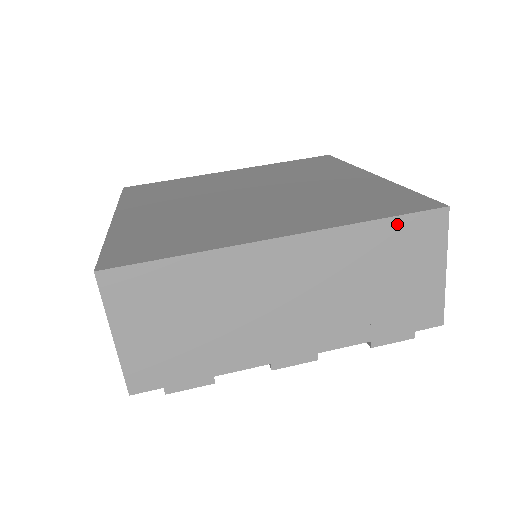
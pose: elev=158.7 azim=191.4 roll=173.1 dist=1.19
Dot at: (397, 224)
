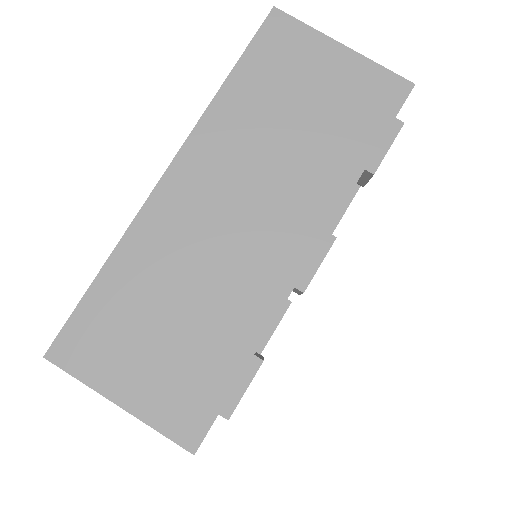
Dot at: (248, 63)
